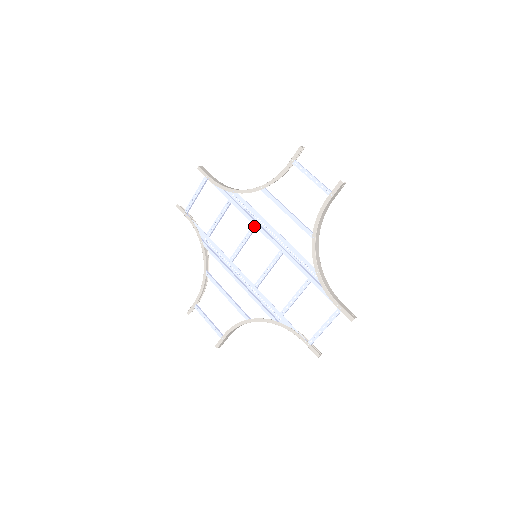
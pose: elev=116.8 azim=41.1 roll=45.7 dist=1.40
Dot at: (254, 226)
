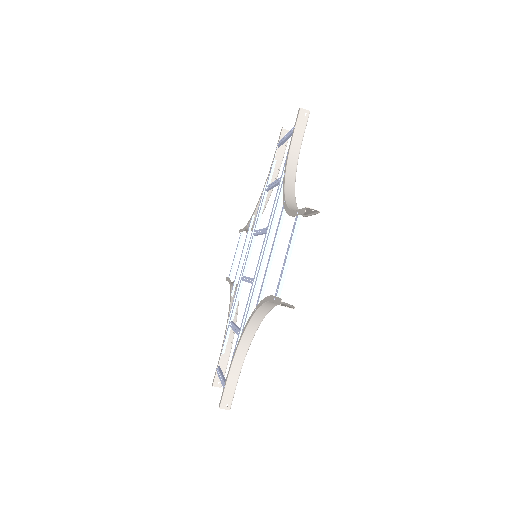
Dot at: (267, 229)
